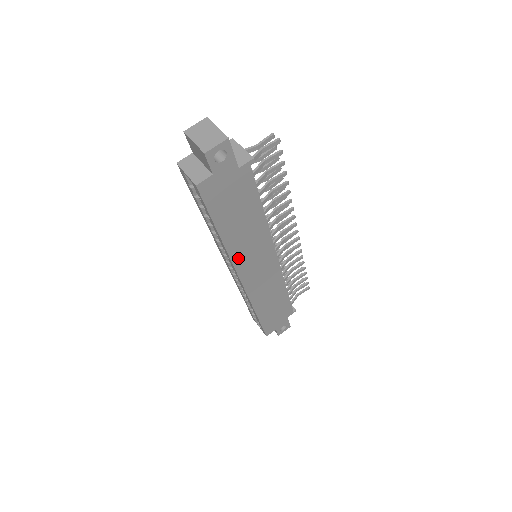
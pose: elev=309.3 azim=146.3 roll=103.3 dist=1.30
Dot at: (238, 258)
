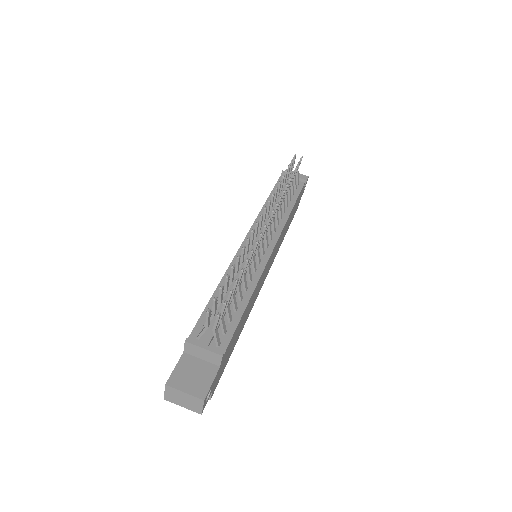
Dot at: (254, 301)
